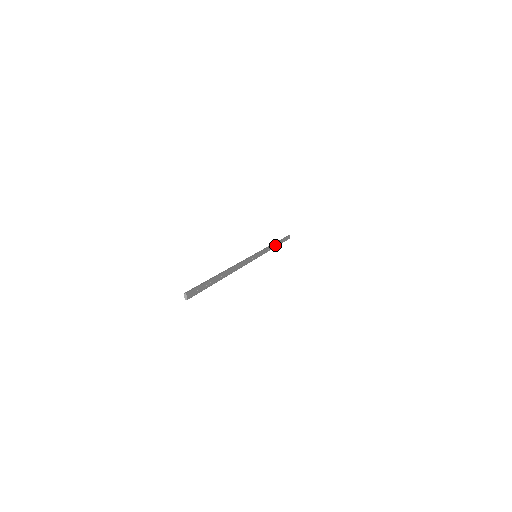
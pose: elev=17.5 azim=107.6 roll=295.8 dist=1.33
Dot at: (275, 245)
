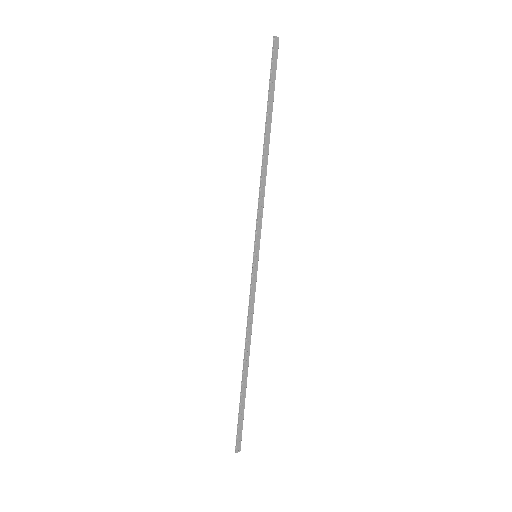
Dot at: (266, 153)
